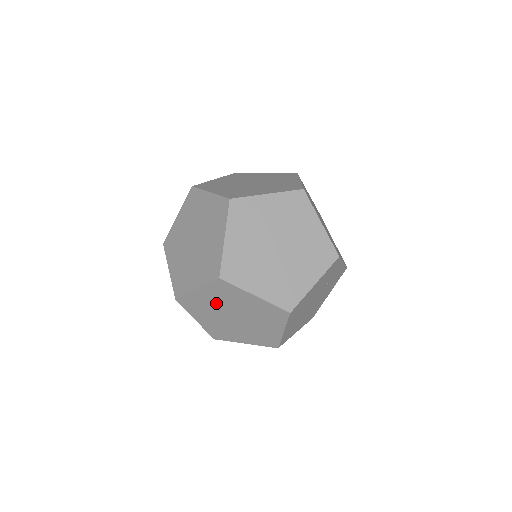
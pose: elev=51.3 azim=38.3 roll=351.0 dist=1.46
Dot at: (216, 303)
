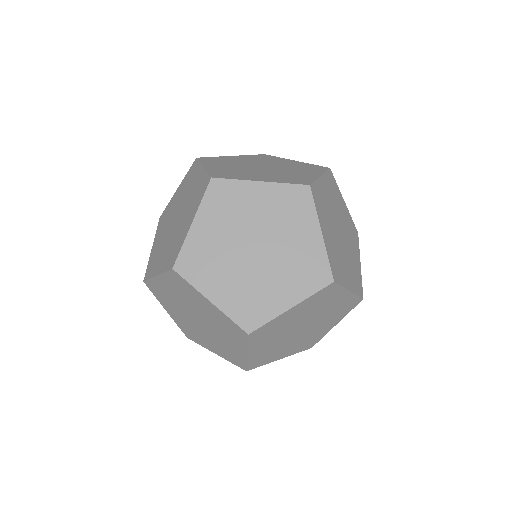
Dot at: (223, 234)
